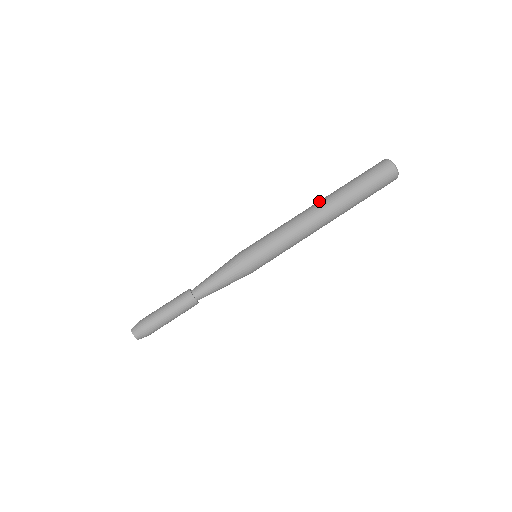
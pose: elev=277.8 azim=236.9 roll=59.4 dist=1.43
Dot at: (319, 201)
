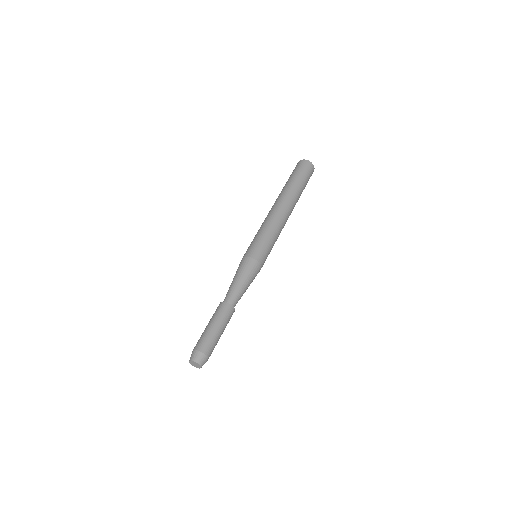
Dot at: occluded
